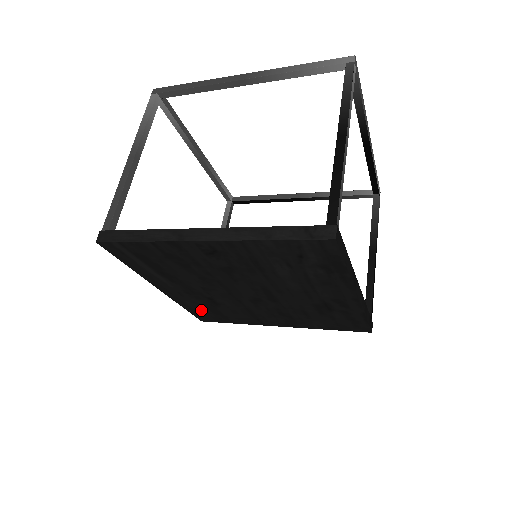
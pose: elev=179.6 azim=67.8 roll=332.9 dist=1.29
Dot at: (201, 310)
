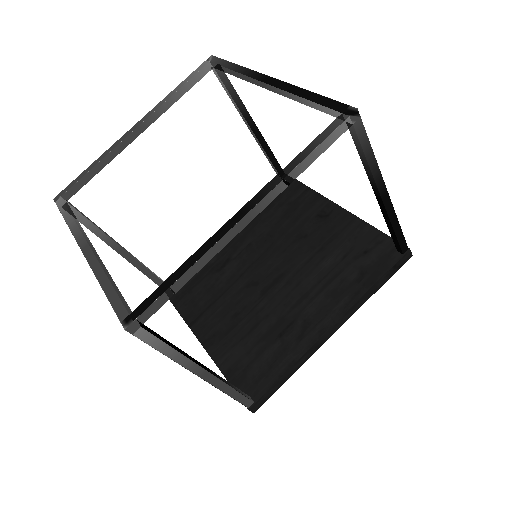
Dot at: occluded
